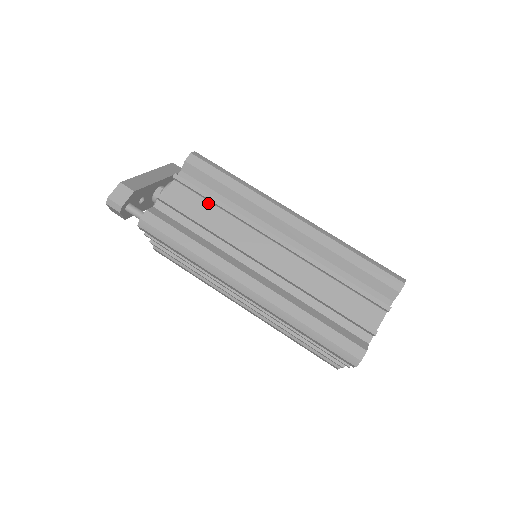
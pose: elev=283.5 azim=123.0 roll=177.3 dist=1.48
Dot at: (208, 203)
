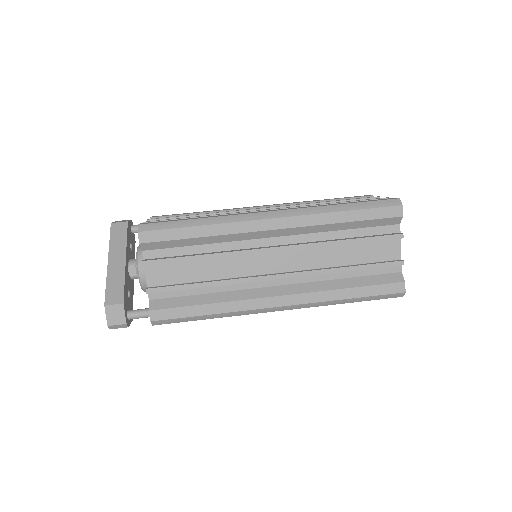
Dot at: (191, 261)
